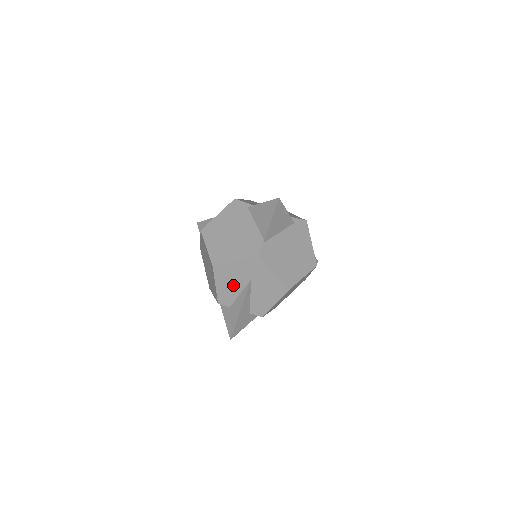
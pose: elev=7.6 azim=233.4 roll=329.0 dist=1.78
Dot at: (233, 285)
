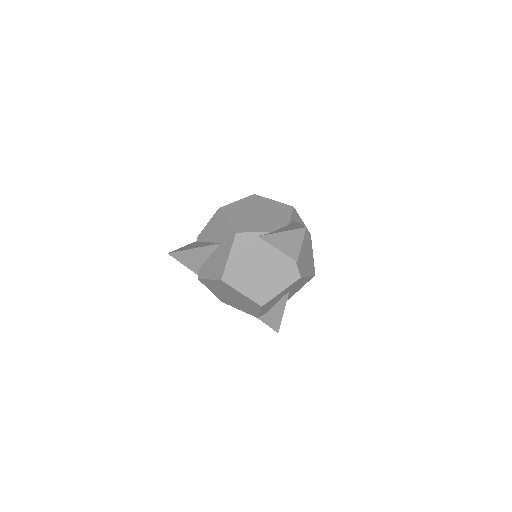
Dot at: occluded
